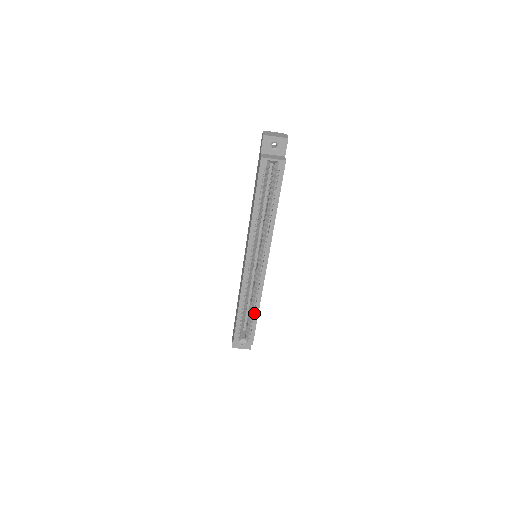
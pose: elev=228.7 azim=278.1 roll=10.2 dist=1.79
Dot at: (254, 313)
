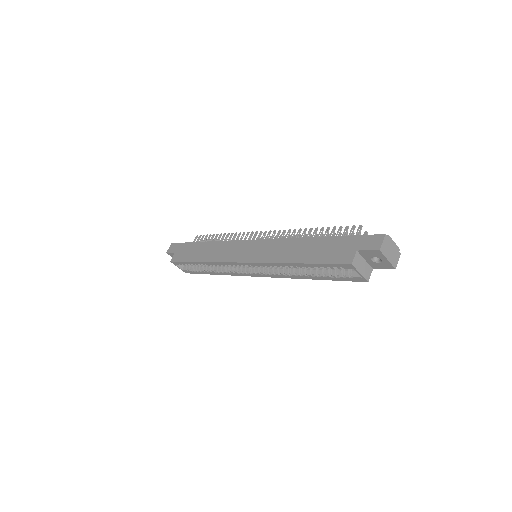
Dot at: (209, 272)
